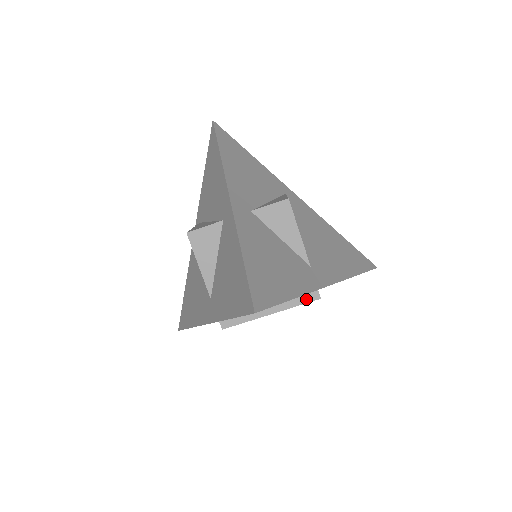
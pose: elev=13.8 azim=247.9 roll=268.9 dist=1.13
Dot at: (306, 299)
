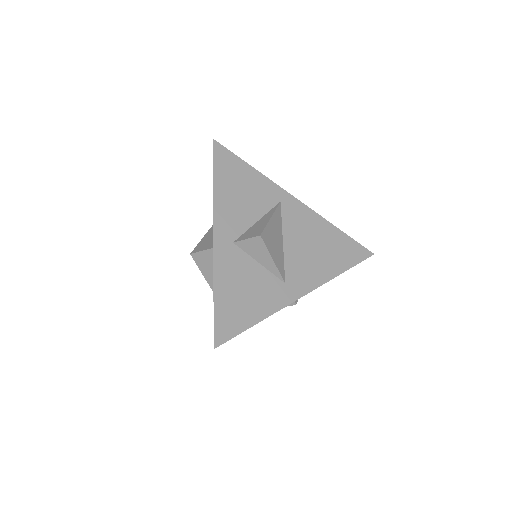
Dot at: occluded
